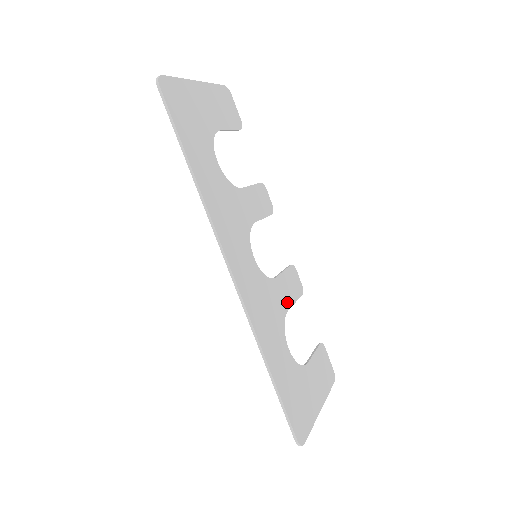
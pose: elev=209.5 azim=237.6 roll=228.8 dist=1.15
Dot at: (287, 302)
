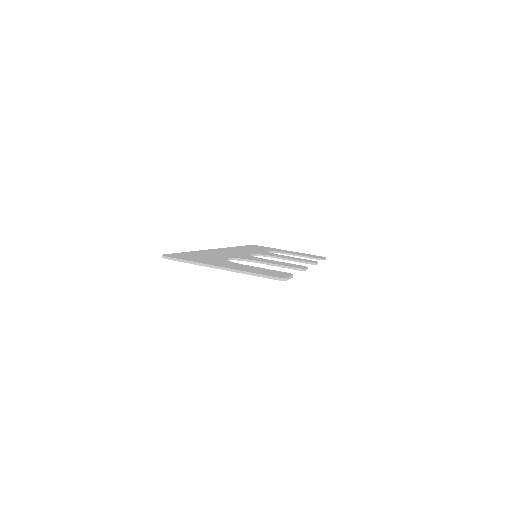
Dot at: (264, 261)
